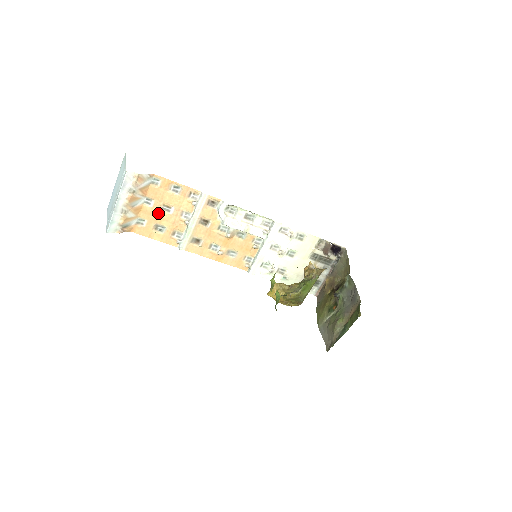
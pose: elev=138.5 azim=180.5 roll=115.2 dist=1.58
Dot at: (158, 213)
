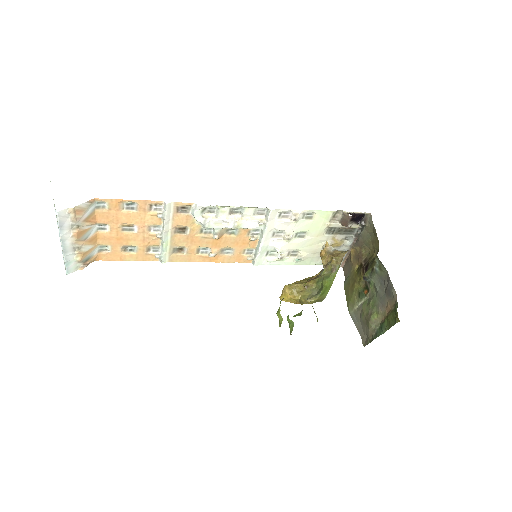
Dot at: (120, 235)
